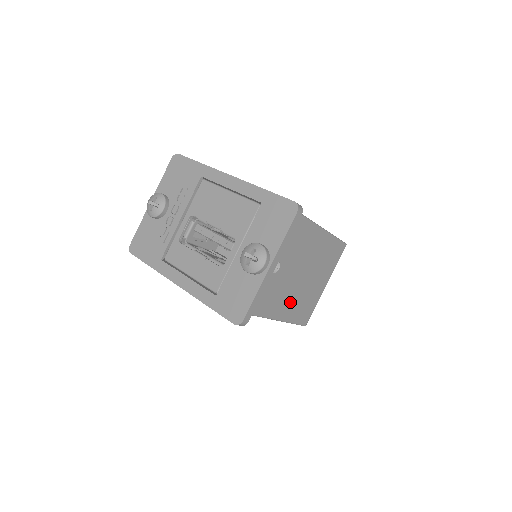
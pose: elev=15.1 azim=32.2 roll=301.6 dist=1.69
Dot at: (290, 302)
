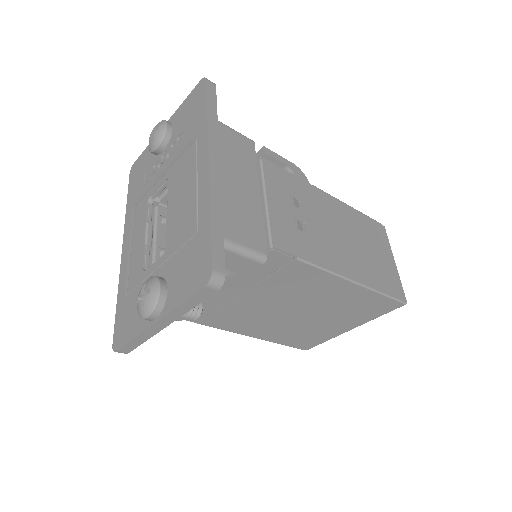
Dot at: (274, 328)
